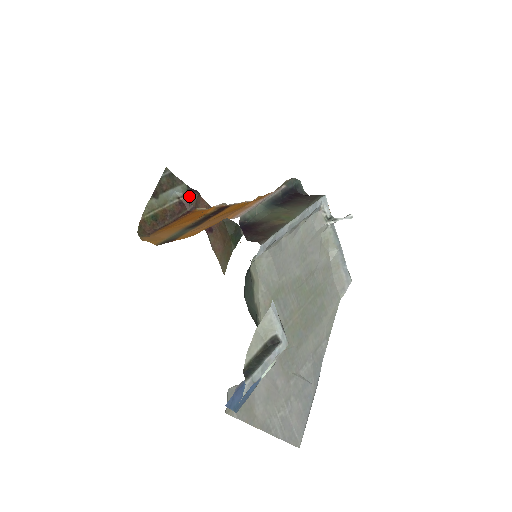
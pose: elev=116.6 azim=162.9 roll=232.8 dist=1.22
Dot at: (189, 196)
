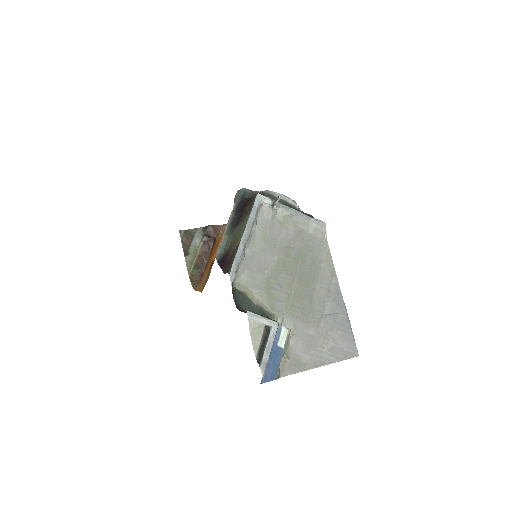
Dot at: (207, 233)
